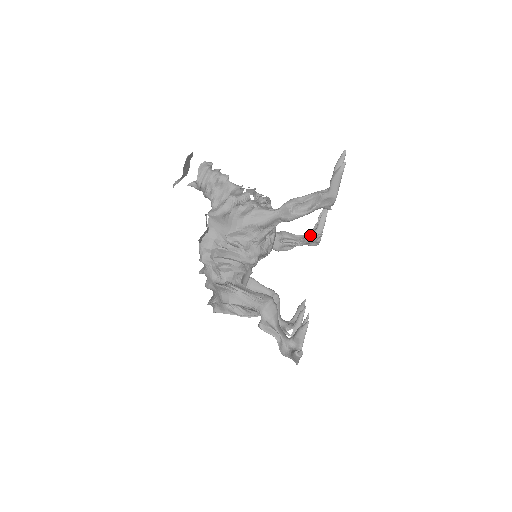
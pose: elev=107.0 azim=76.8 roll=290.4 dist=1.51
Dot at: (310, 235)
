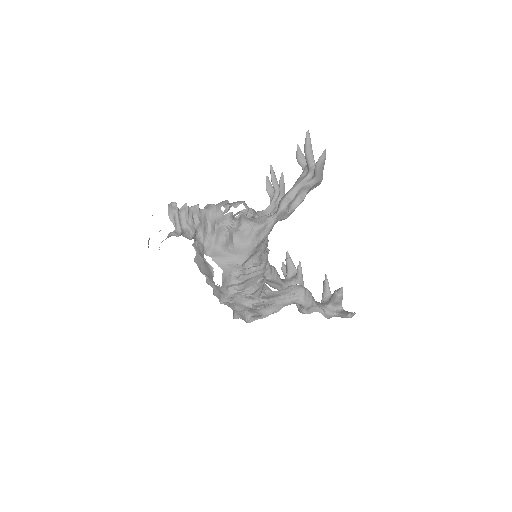
Dot at: (277, 204)
